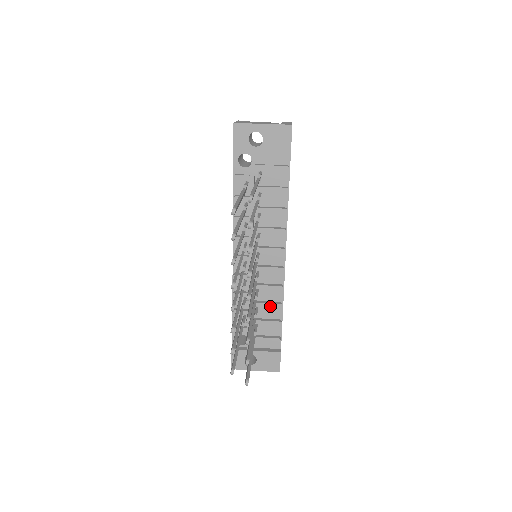
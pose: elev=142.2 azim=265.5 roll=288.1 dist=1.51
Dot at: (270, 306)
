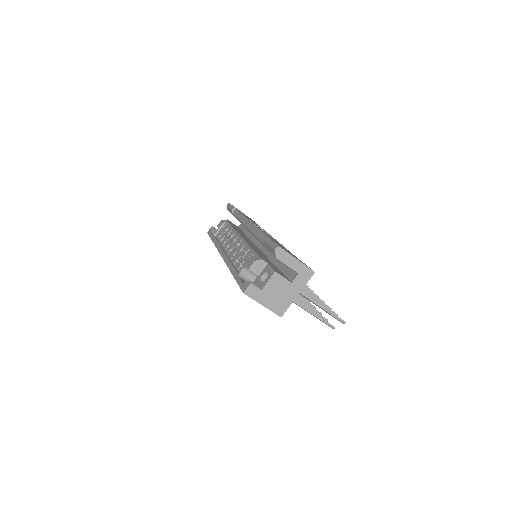
Dot at: occluded
